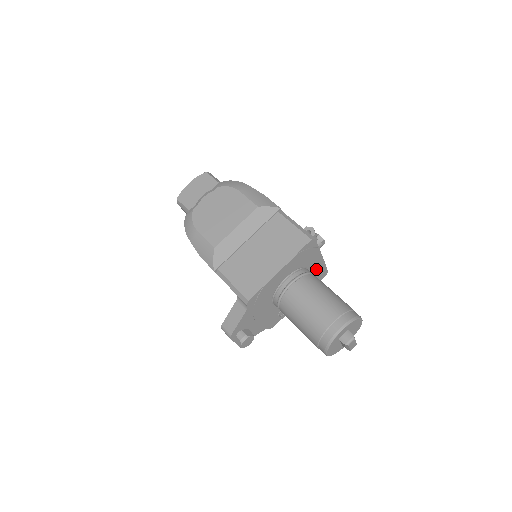
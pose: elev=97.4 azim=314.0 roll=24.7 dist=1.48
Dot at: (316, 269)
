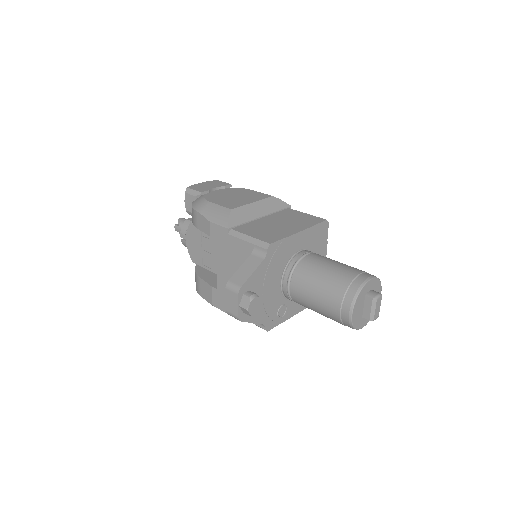
Dot at: occluded
